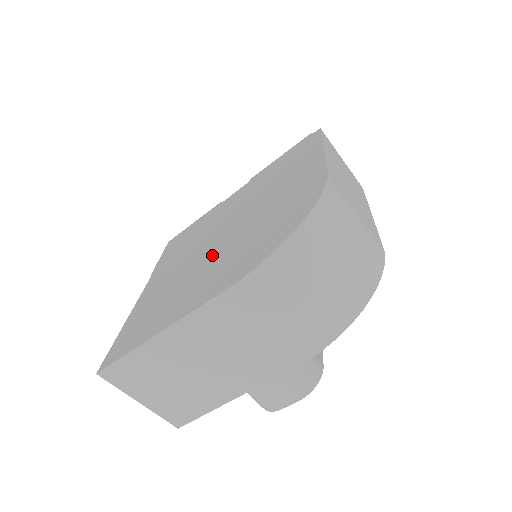
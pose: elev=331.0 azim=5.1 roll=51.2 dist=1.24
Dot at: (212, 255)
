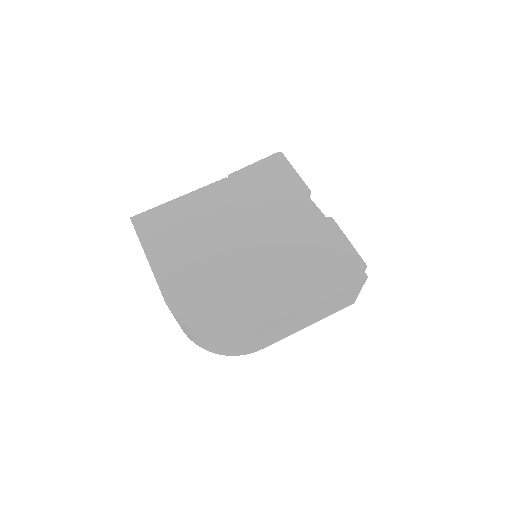
Dot at: (214, 252)
